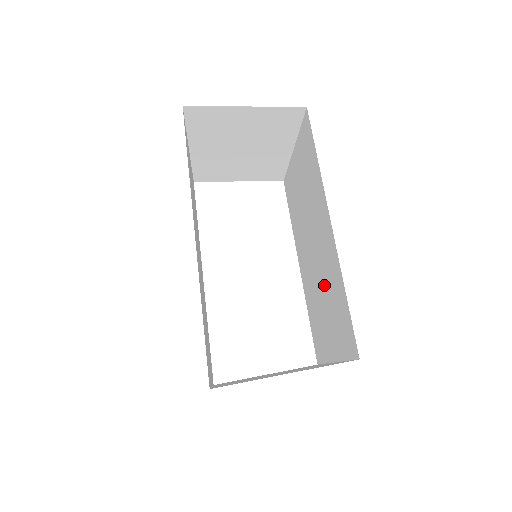
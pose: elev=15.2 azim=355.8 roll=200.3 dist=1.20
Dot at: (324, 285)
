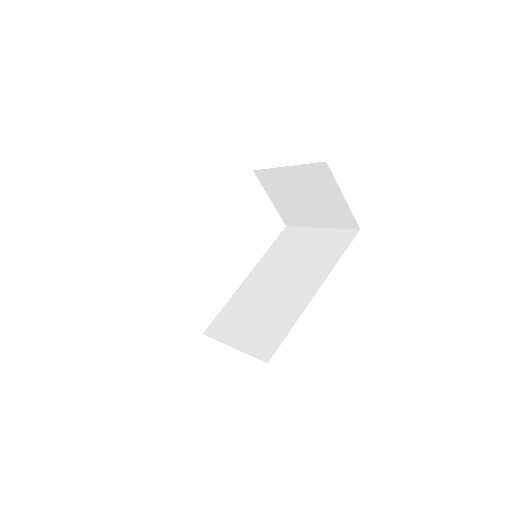
Dot at: (270, 308)
